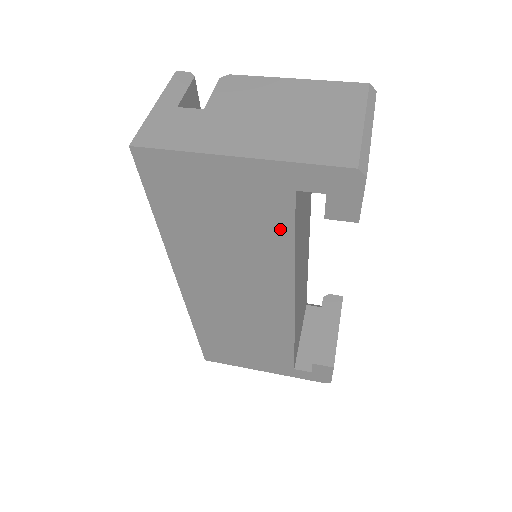
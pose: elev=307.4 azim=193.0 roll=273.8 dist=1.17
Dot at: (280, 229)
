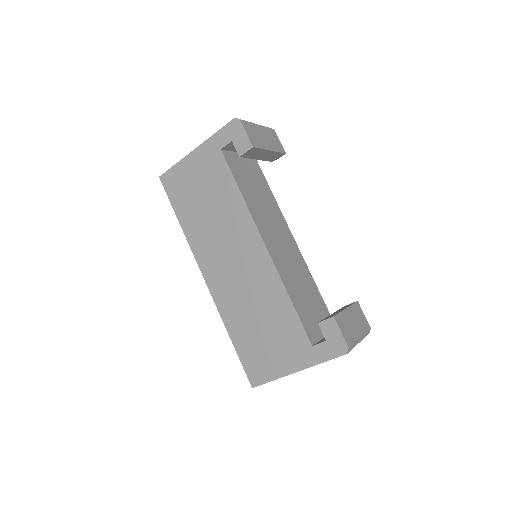
Dot at: (227, 181)
